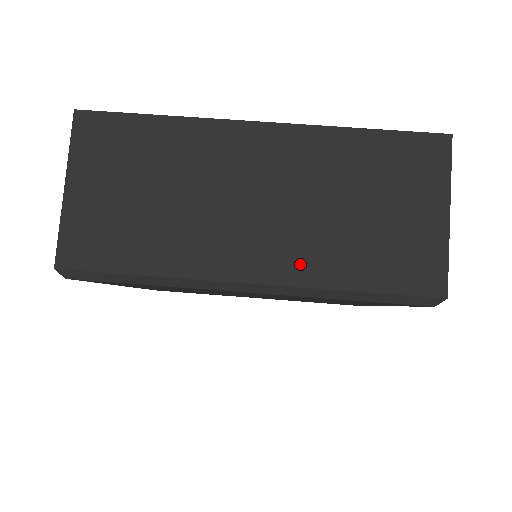
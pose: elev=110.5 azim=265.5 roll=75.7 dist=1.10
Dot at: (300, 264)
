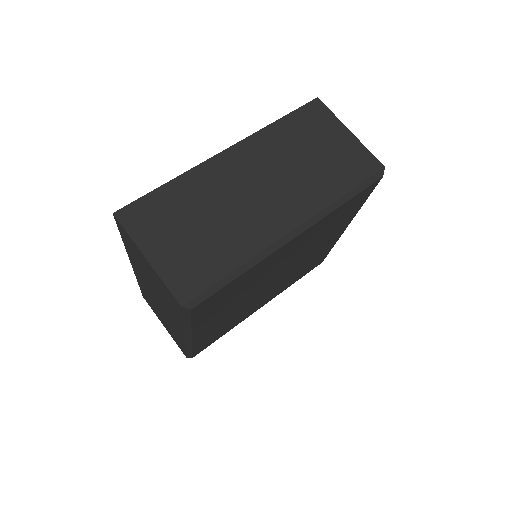
Dot at: (308, 202)
